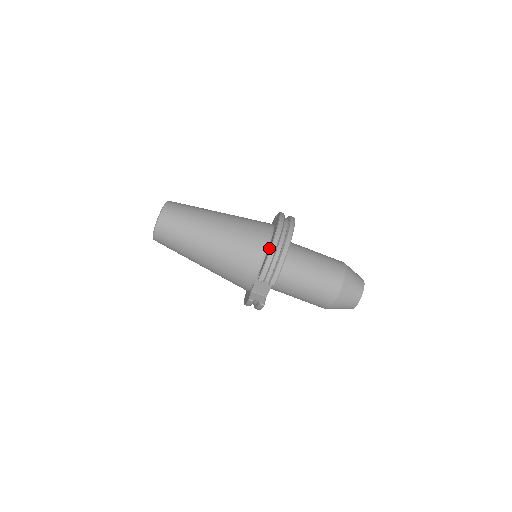
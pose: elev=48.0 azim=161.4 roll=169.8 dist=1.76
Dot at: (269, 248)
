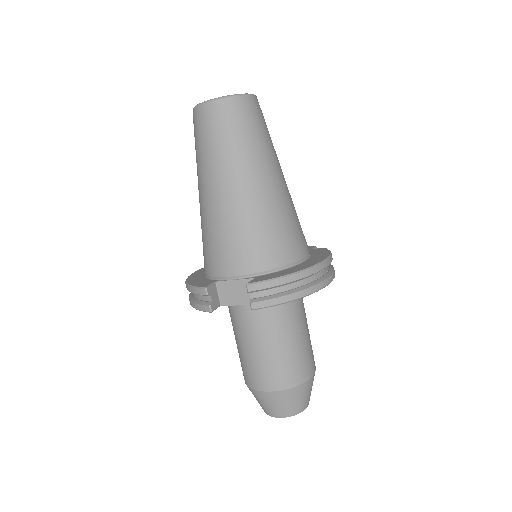
Dot at: (294, 269)
